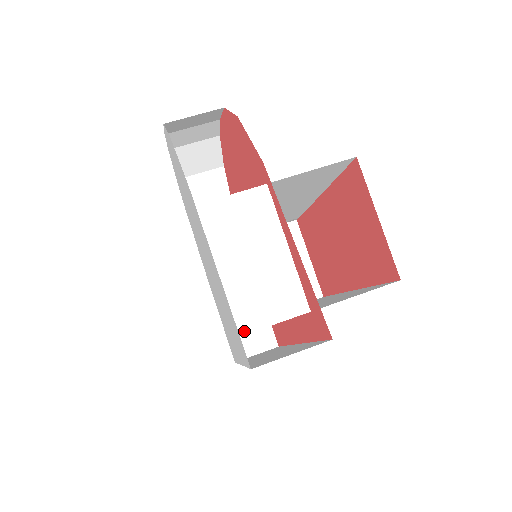
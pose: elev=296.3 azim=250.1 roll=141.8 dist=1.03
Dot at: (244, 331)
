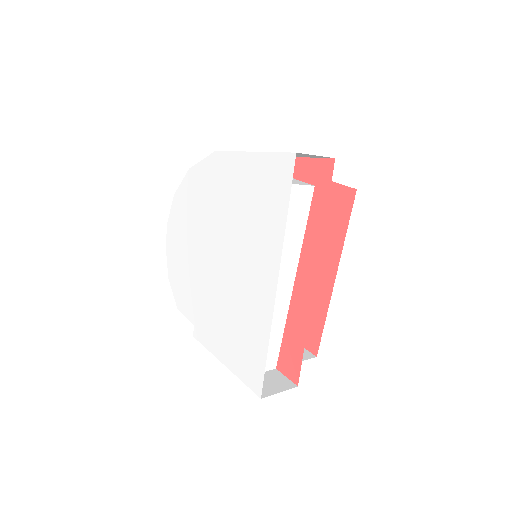
Dot at: occluded
